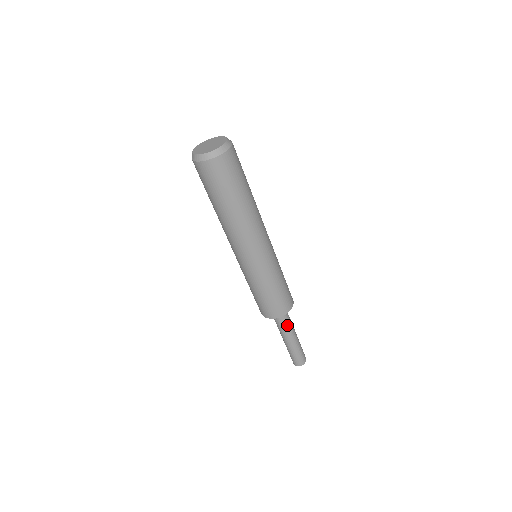
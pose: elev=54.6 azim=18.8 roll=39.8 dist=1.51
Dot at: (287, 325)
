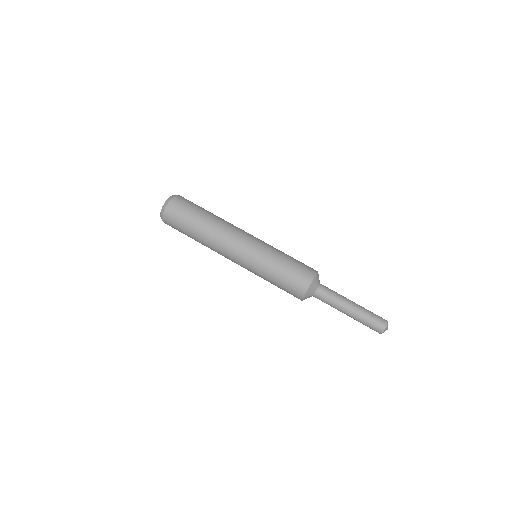
Dot at: (330, 295)
